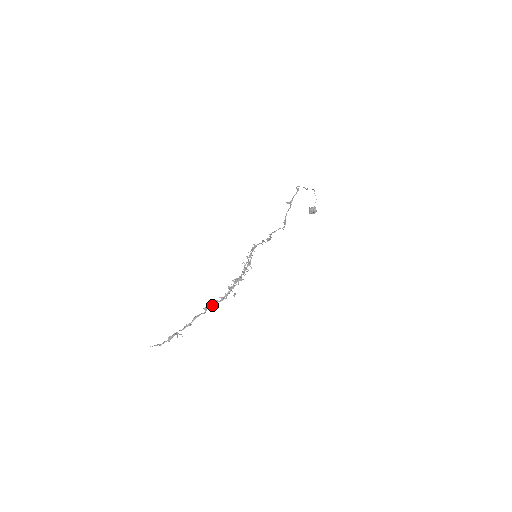
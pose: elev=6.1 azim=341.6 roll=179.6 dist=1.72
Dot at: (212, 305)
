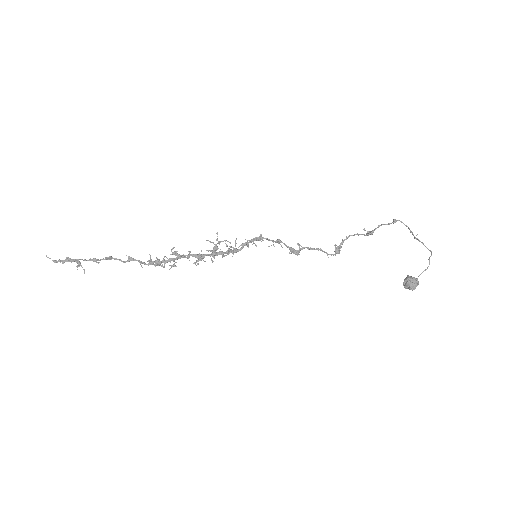
Dot at: (141, 261)
